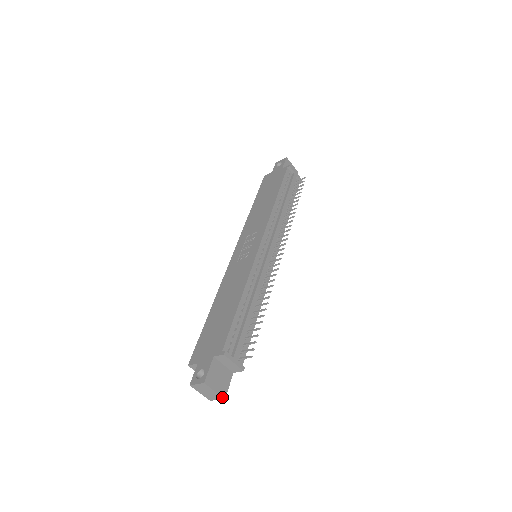
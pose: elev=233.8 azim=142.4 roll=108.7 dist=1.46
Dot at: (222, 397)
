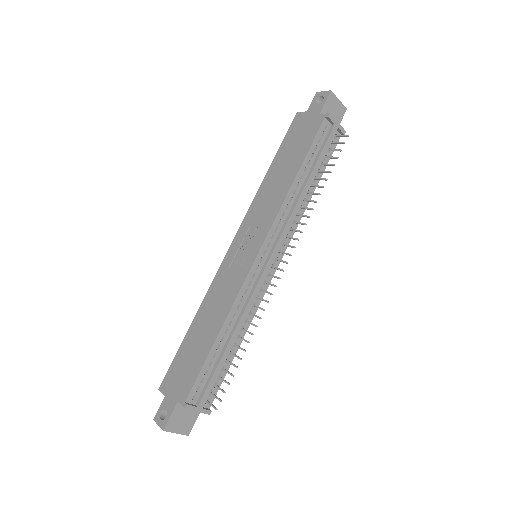
Dot at: occluded
